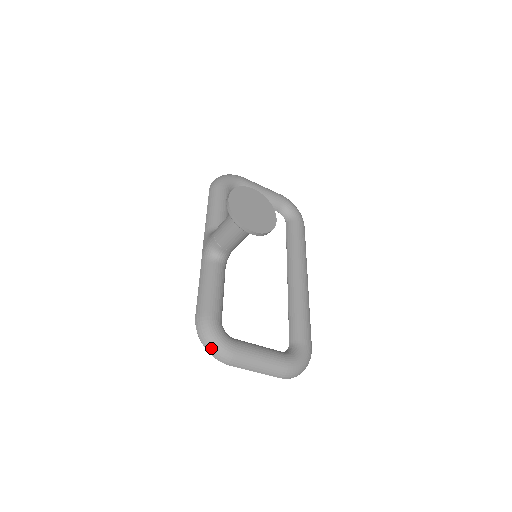
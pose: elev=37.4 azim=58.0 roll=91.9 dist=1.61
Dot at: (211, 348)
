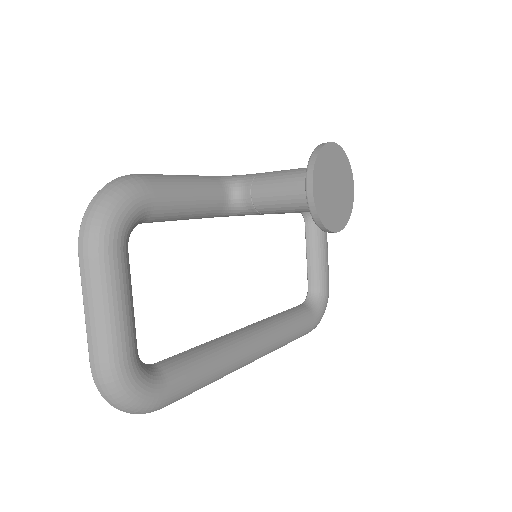
Dot at: (97, 206)
